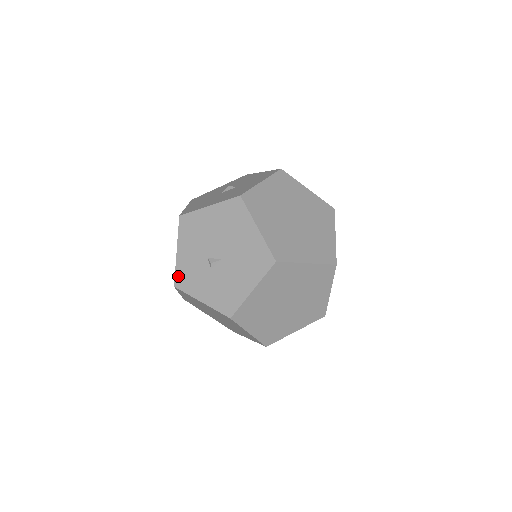
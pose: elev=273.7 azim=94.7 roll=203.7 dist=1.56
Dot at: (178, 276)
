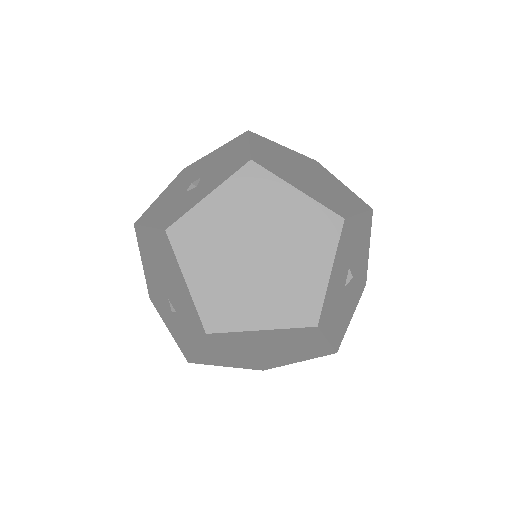
Dot at: (164, 224)
